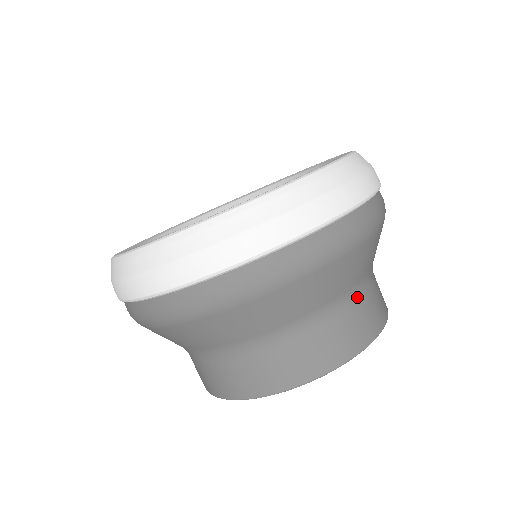
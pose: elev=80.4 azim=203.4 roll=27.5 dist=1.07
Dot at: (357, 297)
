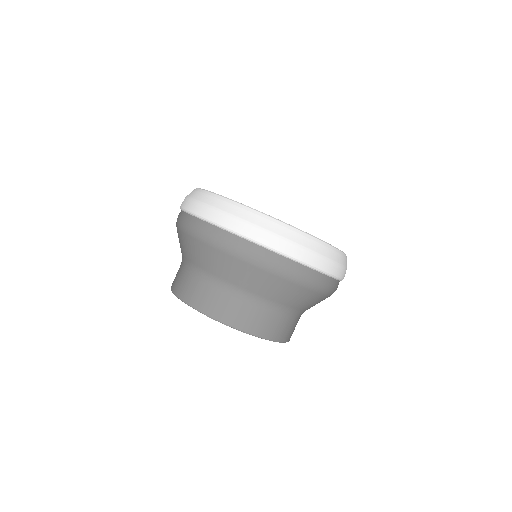
Dot at: occluded
